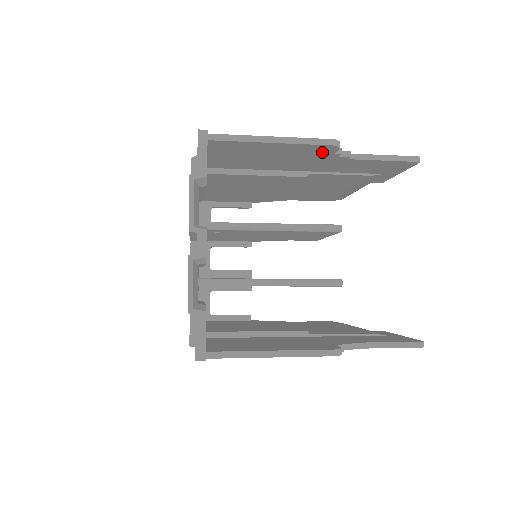
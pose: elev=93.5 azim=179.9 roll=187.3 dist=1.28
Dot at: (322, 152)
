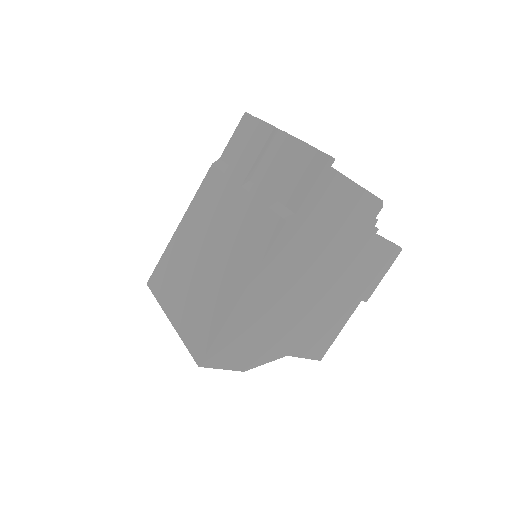
Dot at: occluded
